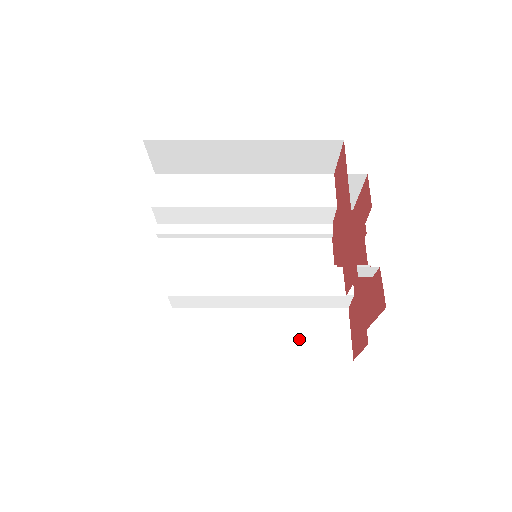
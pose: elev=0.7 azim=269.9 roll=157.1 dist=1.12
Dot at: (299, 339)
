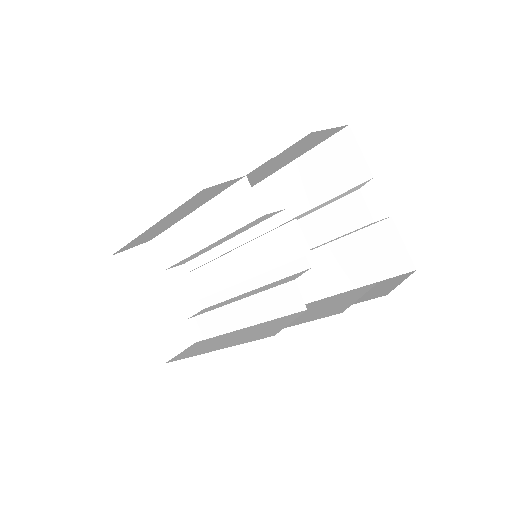
Dot at: (360, 265)
